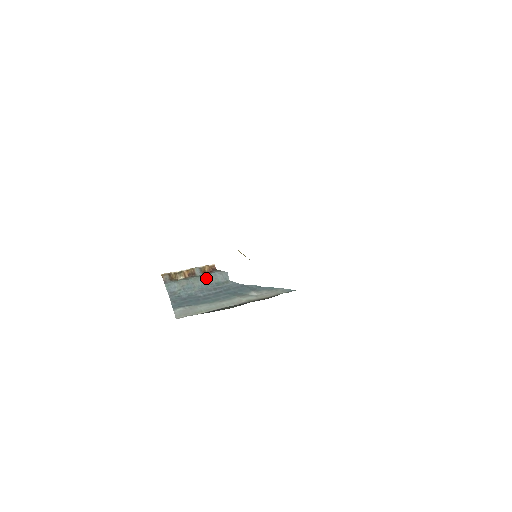
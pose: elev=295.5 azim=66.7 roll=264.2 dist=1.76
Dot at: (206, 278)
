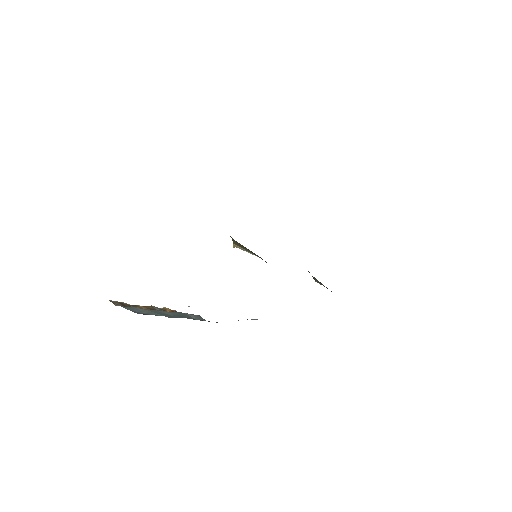
Dot at: (177, 312)
